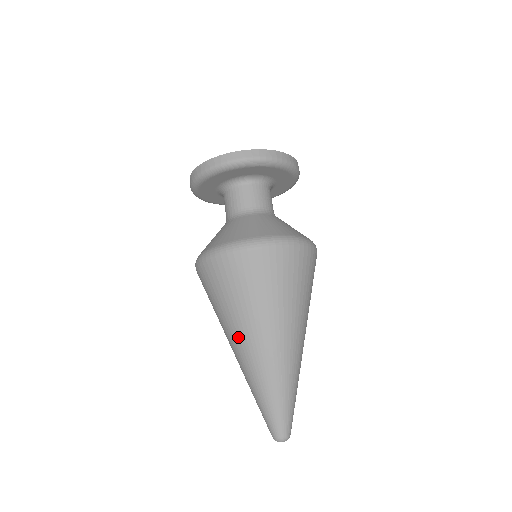
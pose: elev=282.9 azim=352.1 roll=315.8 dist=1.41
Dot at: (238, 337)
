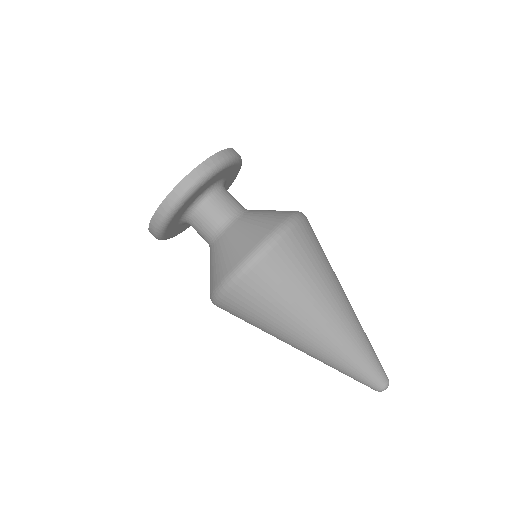
Dot at: occluded
